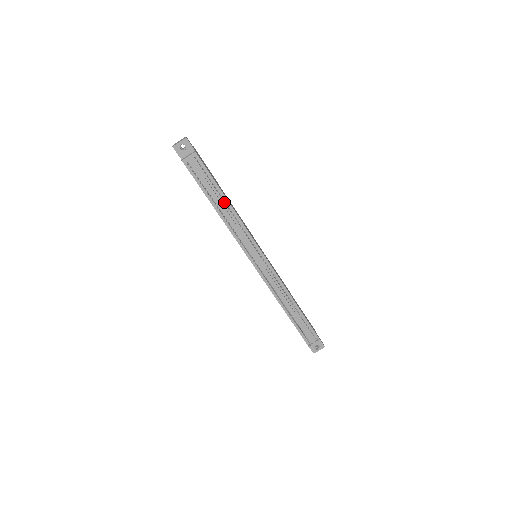
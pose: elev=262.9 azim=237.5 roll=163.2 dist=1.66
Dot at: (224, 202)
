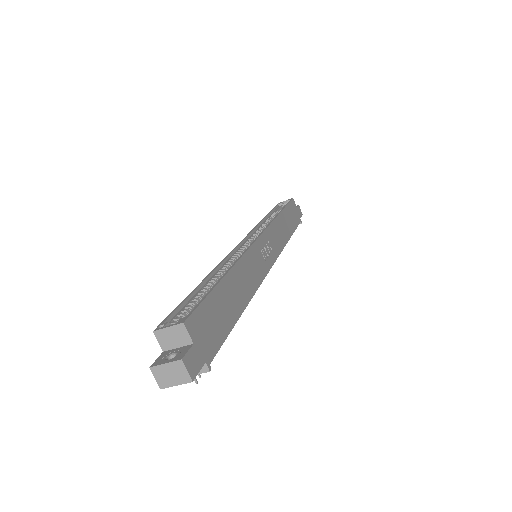
Dot at: occluded
